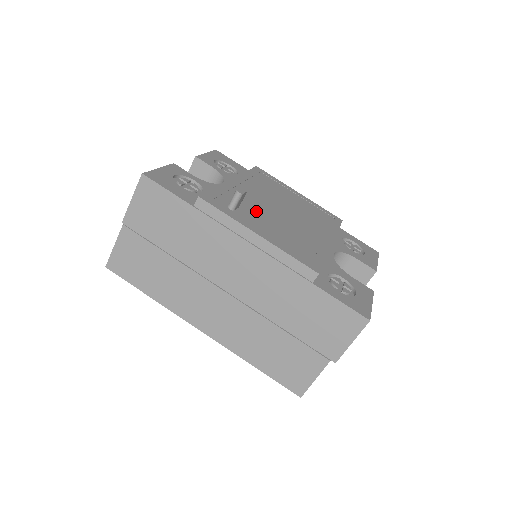
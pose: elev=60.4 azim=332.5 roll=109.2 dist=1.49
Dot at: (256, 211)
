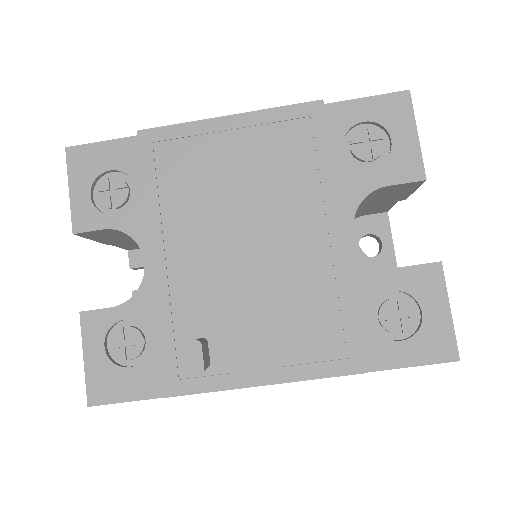
Dot at: (226, 315)
